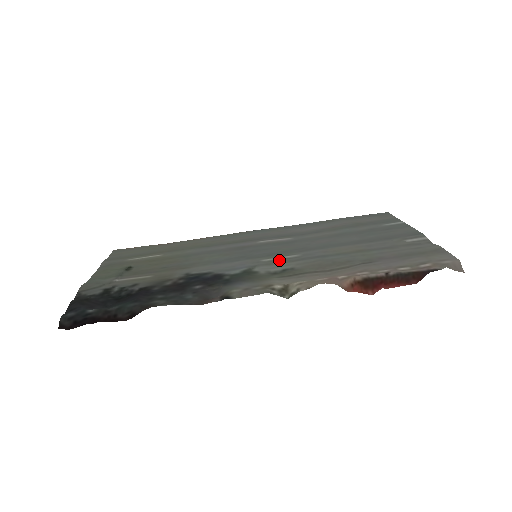
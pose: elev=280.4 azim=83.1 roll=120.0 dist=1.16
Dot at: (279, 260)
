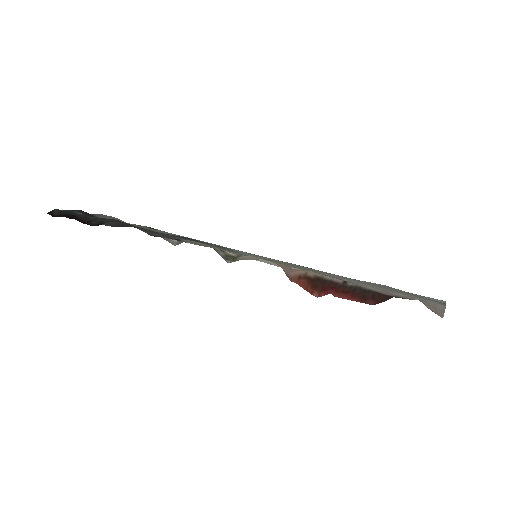
Dot at: (267, 258)
